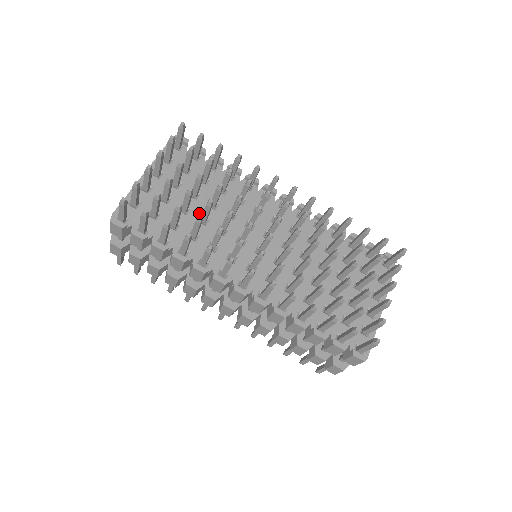
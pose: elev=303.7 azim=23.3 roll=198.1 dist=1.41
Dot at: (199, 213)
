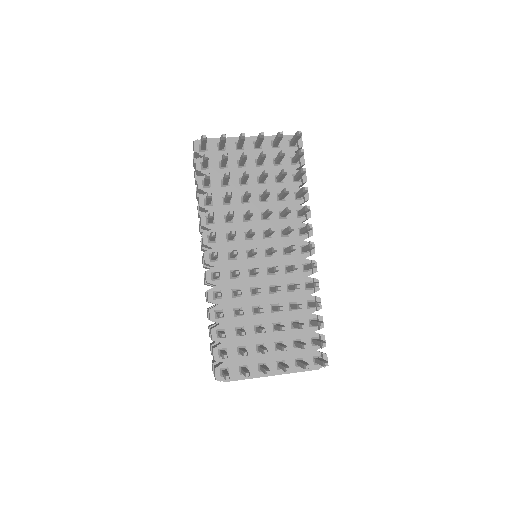
Dot at: occluded
